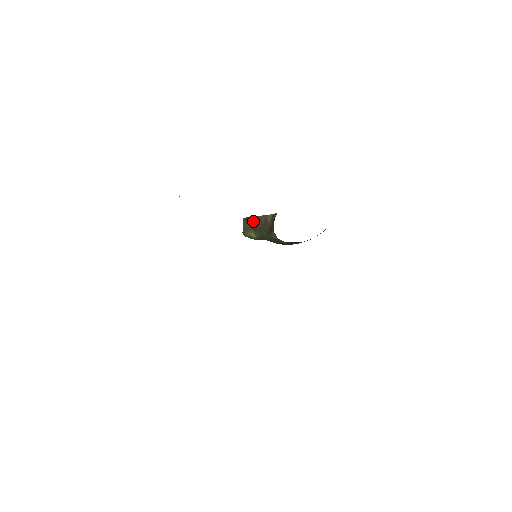
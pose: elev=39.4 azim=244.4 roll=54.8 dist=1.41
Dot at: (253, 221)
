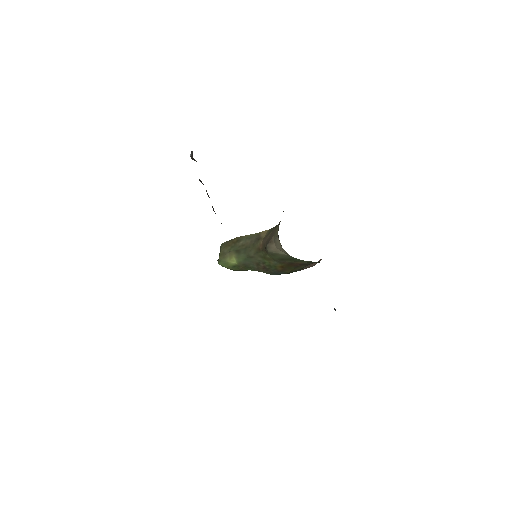
Dot at: (238, 242)
